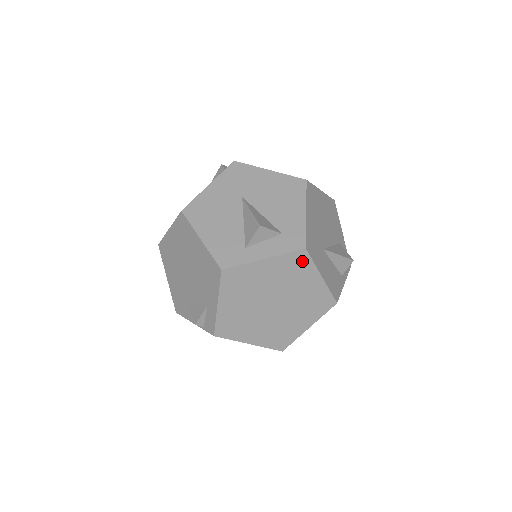
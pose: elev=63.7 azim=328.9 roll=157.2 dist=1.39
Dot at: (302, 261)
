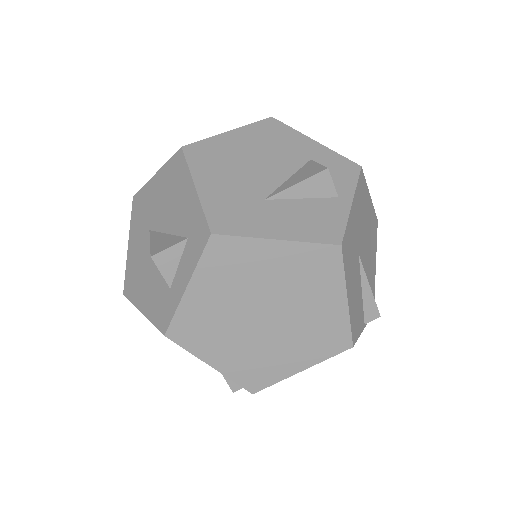
Dot at: (228, 249)
